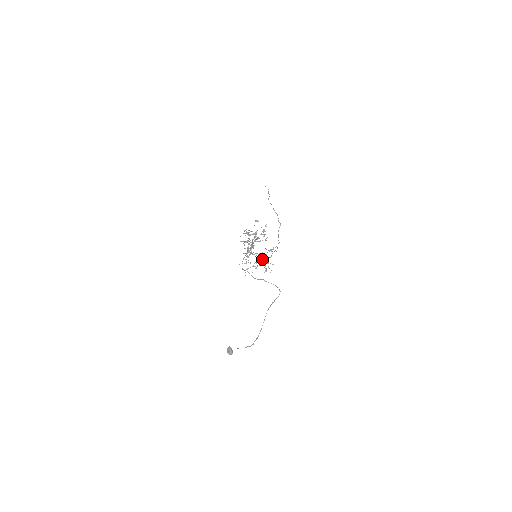
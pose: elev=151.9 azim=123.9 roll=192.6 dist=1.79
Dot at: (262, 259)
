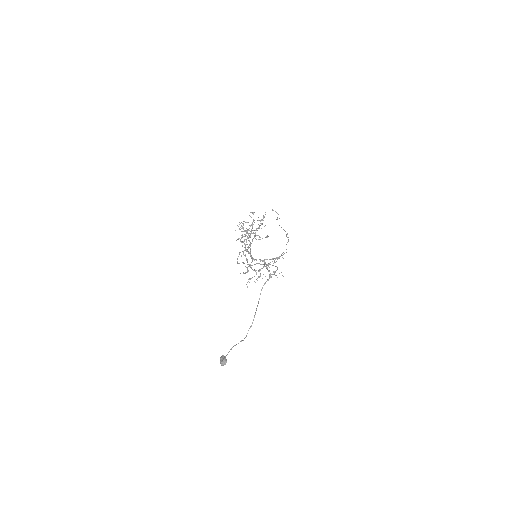
Dot at: (266, 266)
